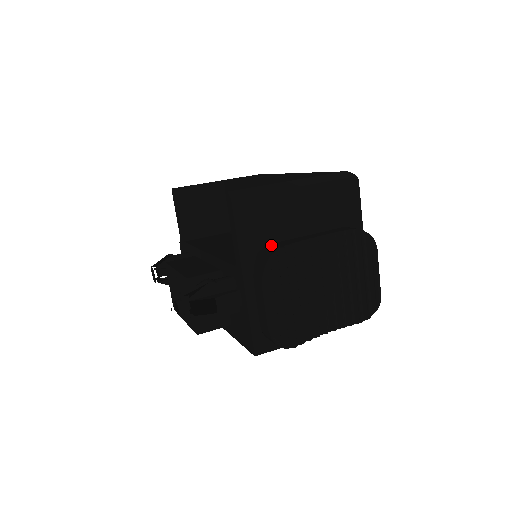
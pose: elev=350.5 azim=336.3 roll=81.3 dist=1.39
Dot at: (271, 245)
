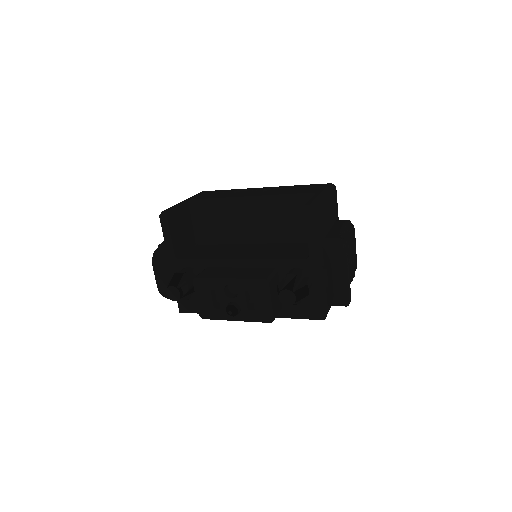
Dot at: (328, 239)
